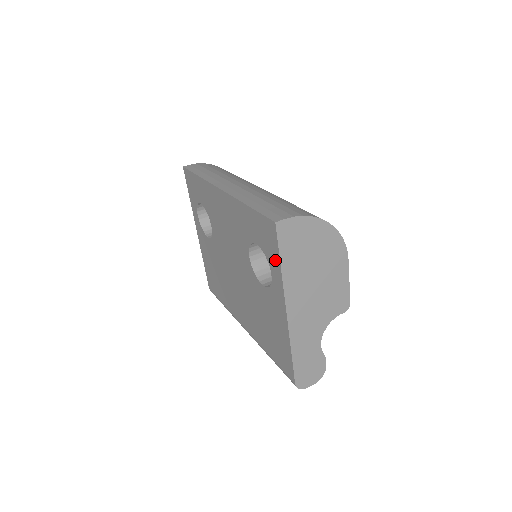
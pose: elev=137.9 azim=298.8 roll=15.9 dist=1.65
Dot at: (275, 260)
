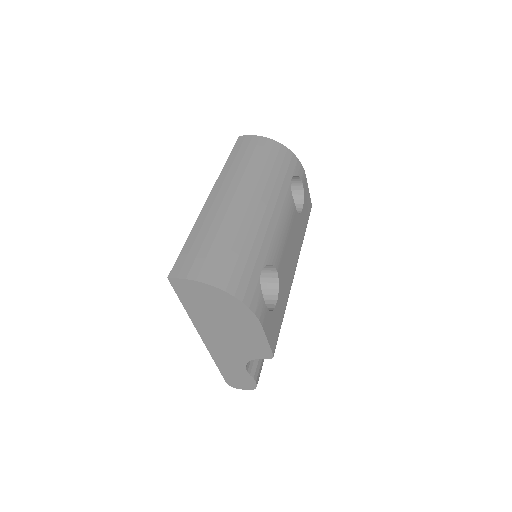
Dot at: occluded
